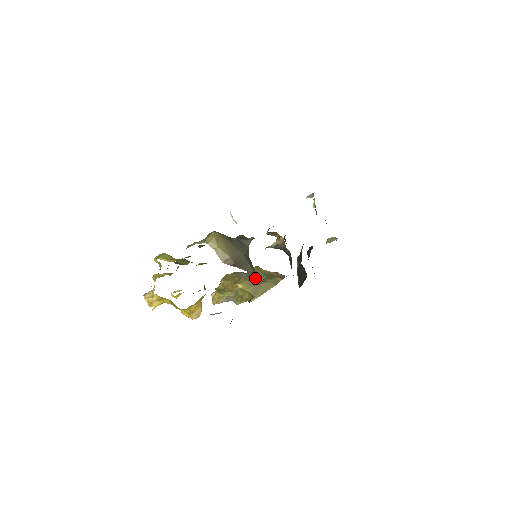
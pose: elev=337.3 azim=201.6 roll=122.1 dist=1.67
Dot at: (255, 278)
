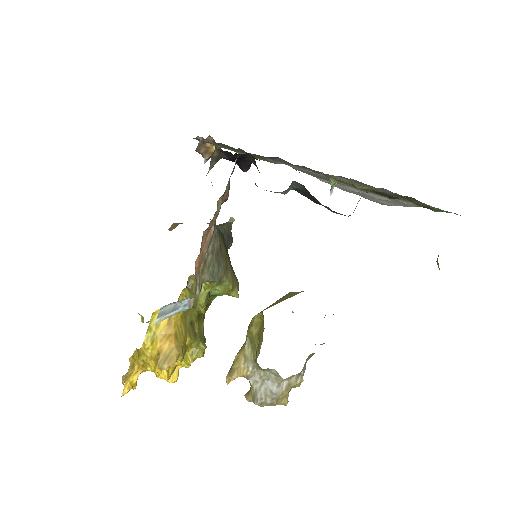
Dot at: occluded
